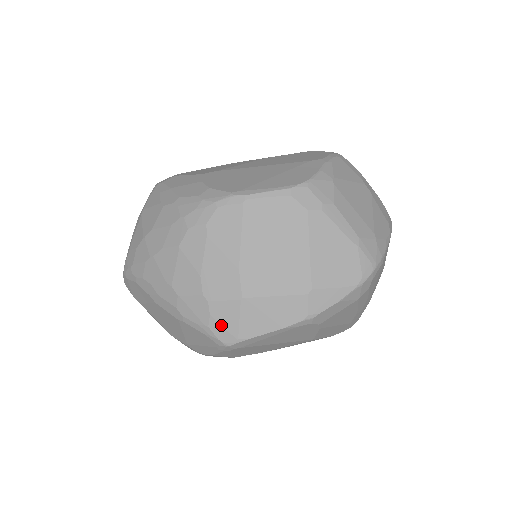
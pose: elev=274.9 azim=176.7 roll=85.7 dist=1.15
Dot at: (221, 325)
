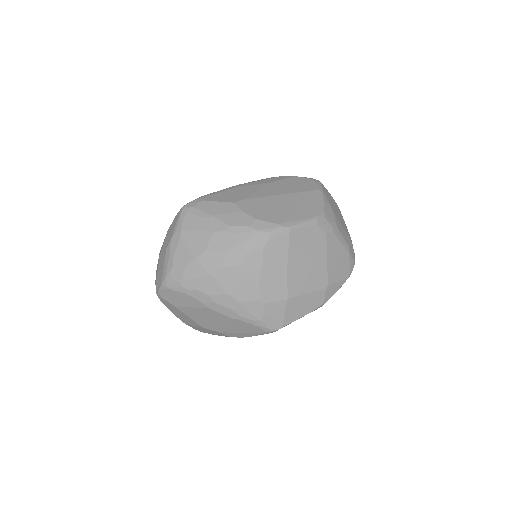
Dot at: (271, 318)
